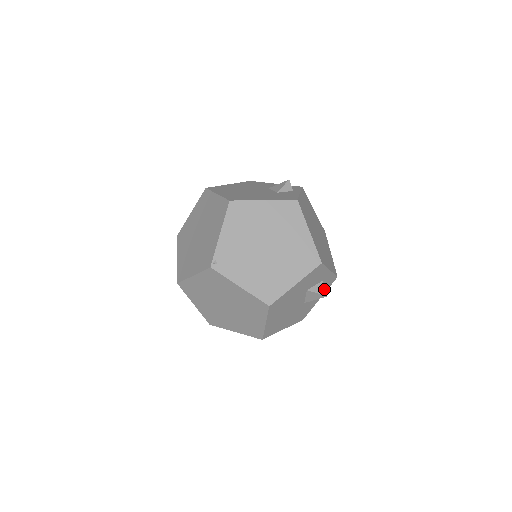
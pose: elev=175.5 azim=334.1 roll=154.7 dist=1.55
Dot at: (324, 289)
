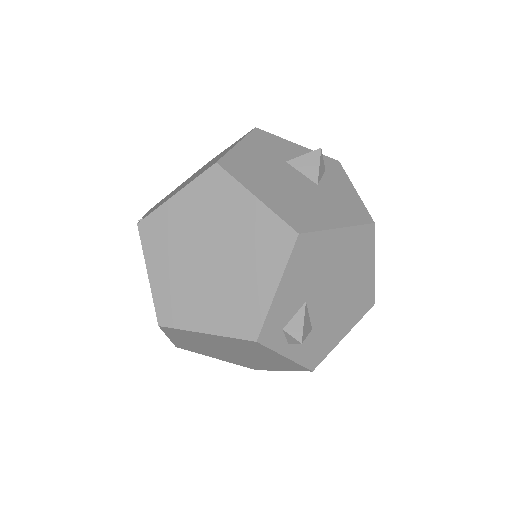
Dot at: occluded
